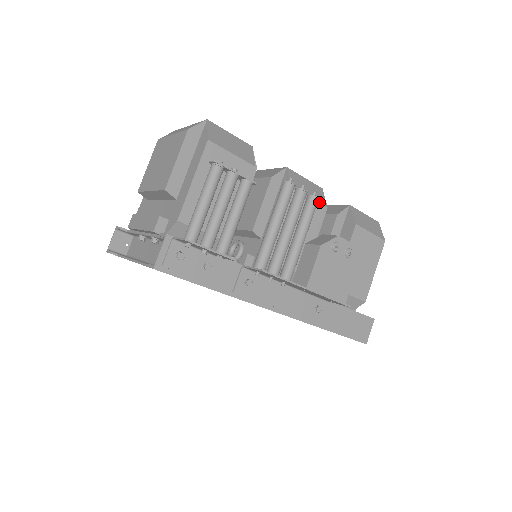
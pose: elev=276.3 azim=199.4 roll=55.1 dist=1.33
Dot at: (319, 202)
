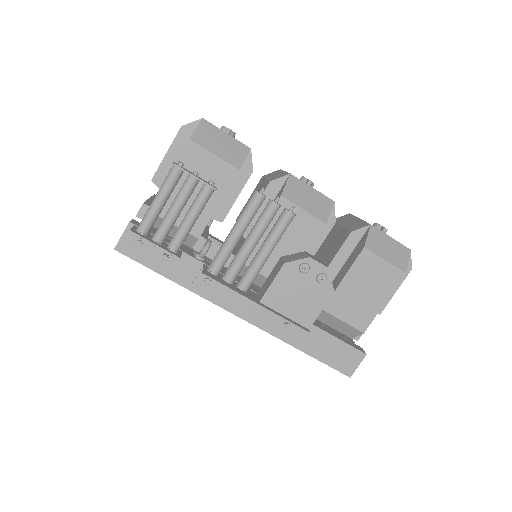
Dot at: (316, 216)
